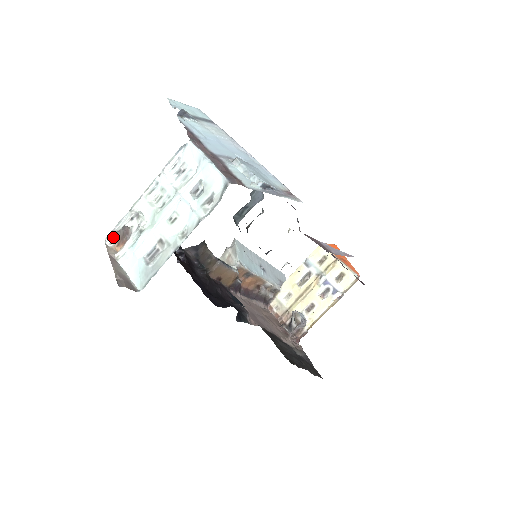
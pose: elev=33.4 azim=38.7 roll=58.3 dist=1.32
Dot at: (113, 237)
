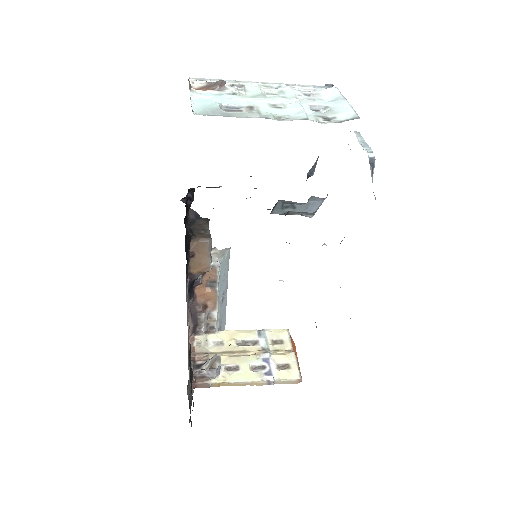
Dot at: (200, 81)
